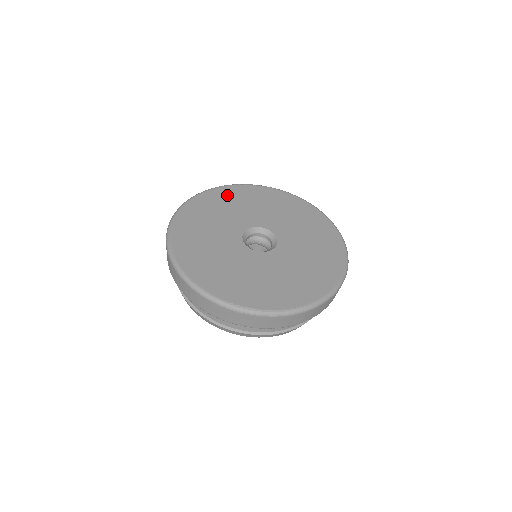
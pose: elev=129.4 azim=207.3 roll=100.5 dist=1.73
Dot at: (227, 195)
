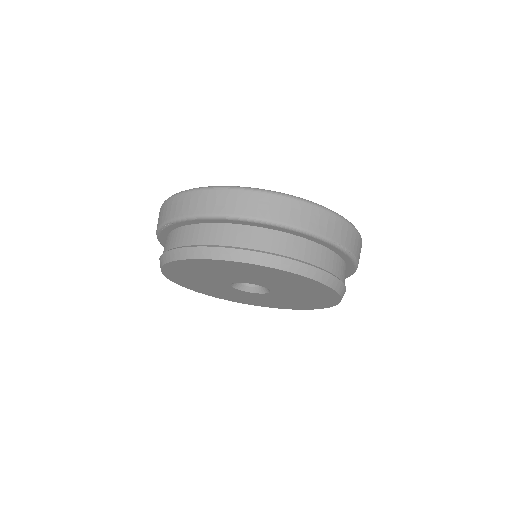
Dot at: occluded
